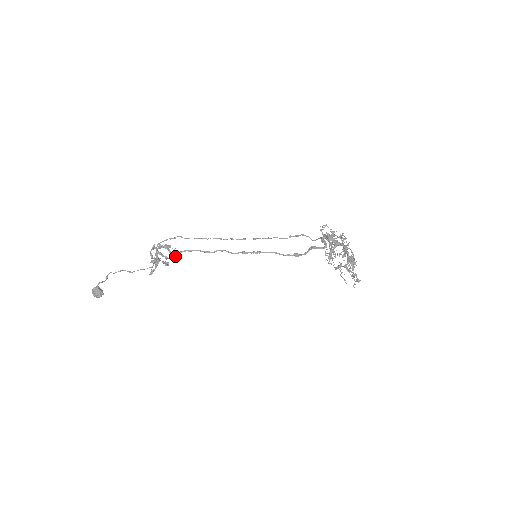
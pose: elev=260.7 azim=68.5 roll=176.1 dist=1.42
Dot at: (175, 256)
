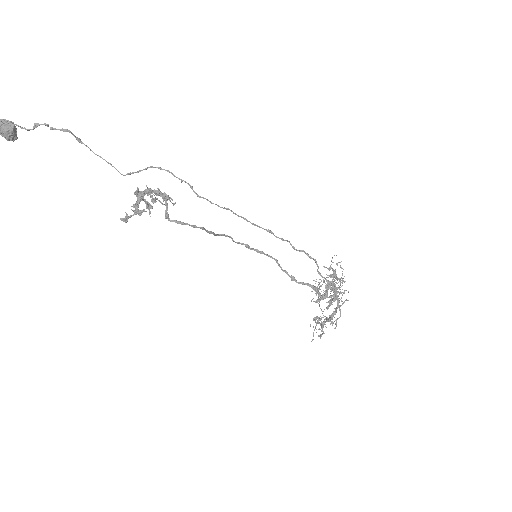
Dot at: (170, 221)
